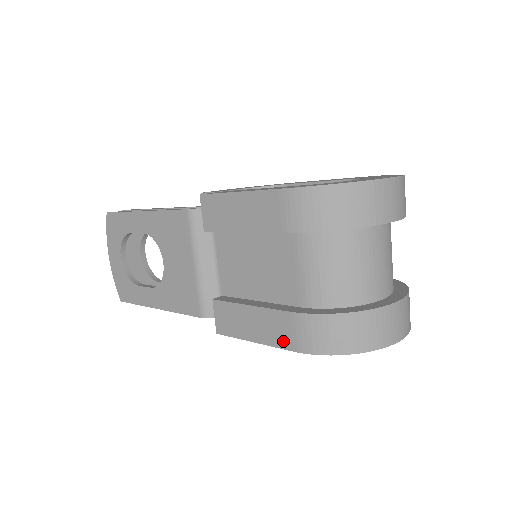
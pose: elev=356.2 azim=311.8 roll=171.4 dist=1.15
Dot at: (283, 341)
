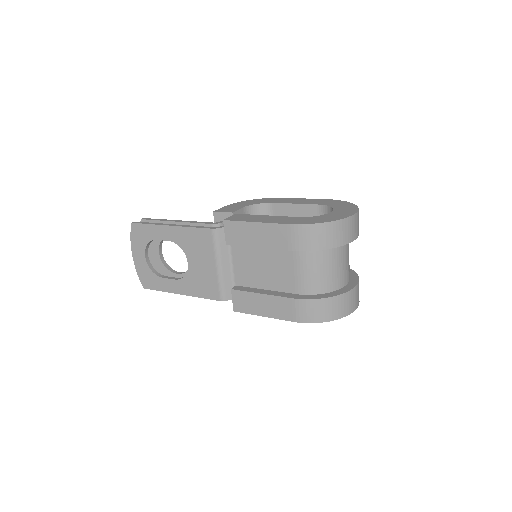
Dot at: (286, 316)
